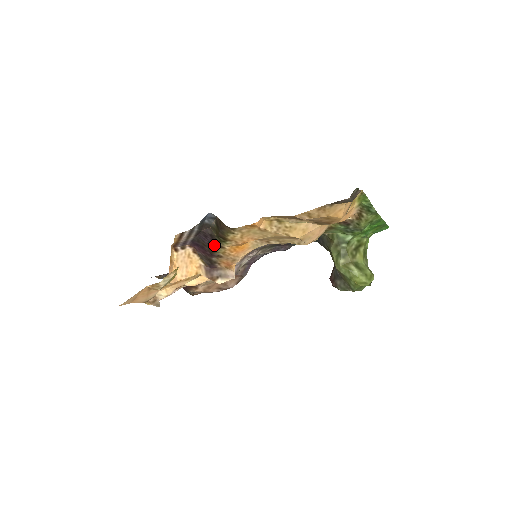
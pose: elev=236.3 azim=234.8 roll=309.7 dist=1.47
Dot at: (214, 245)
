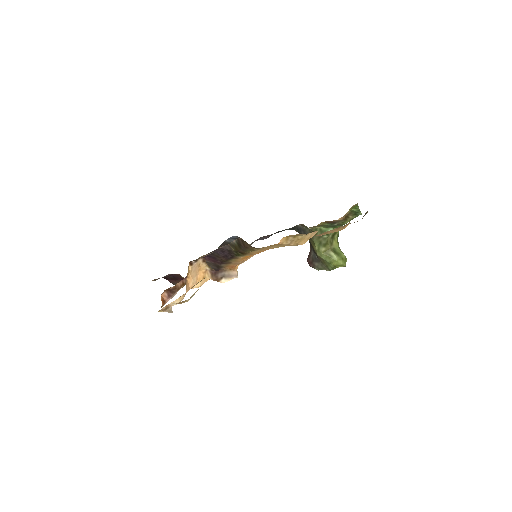
Dot at: (230, 257)
